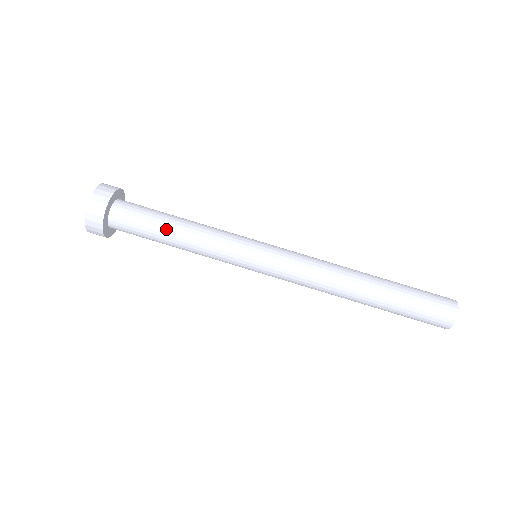
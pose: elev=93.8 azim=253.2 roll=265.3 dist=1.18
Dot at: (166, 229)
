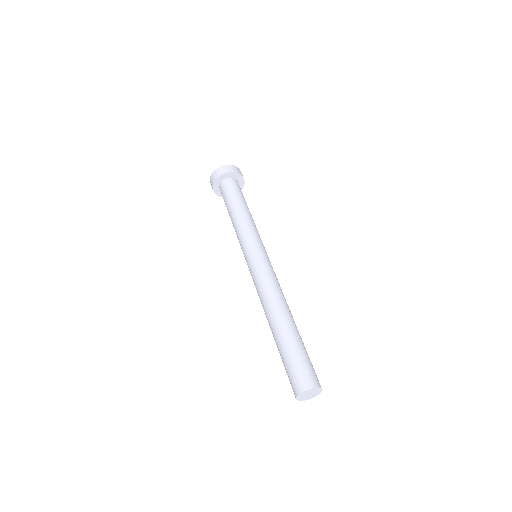
Dot at: (232, 206)
